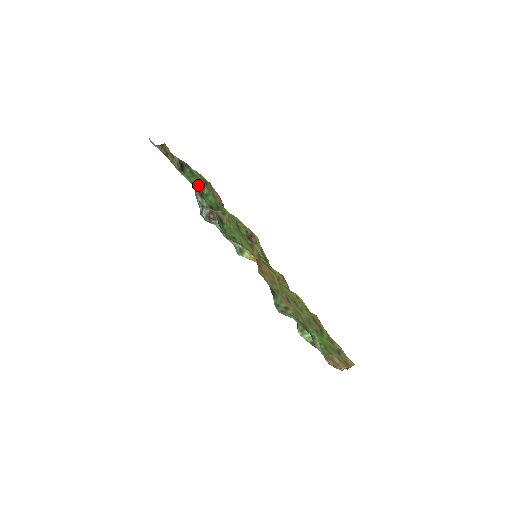
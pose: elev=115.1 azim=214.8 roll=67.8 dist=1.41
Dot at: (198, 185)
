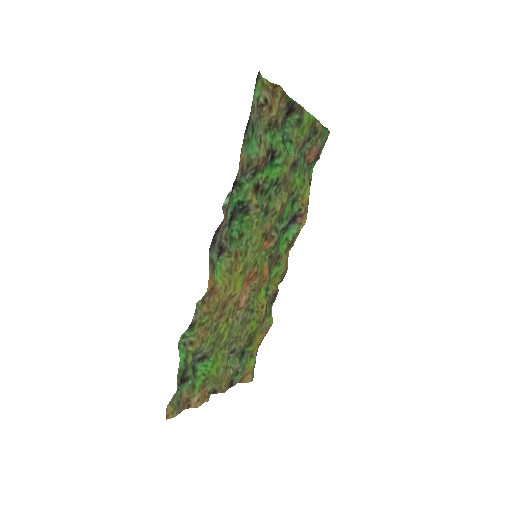
Dot at: (263, 160)
